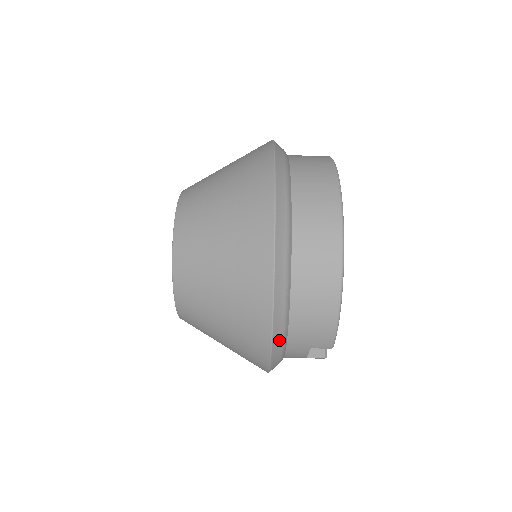
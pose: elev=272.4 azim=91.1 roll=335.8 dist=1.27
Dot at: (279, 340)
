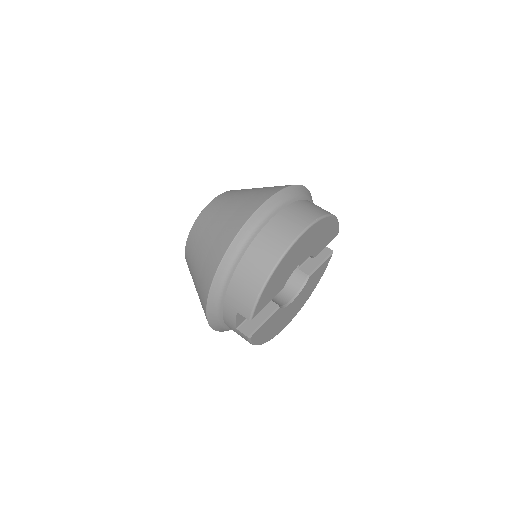
Dot at: (219, 286)
